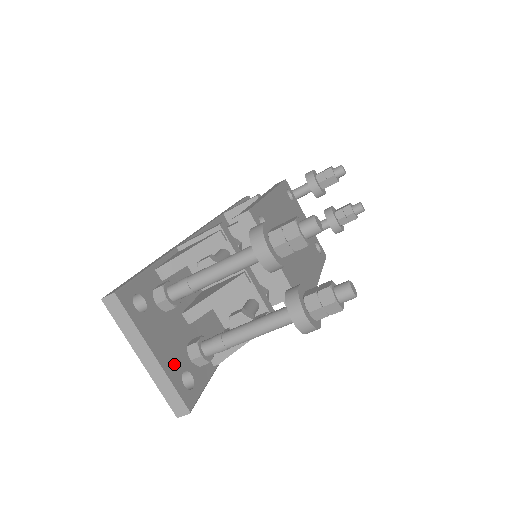
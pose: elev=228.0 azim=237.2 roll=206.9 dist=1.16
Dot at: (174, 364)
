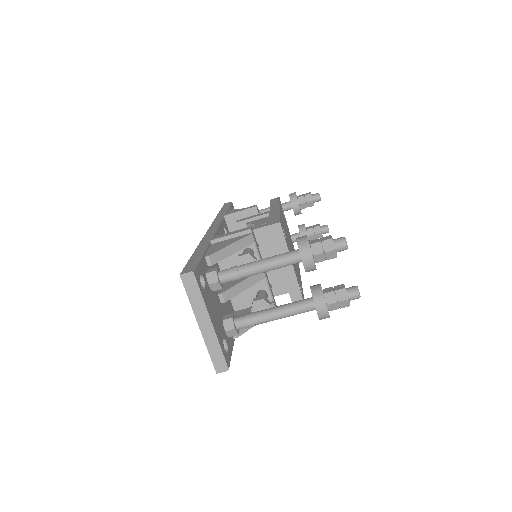
Dot at: (219, 332)
